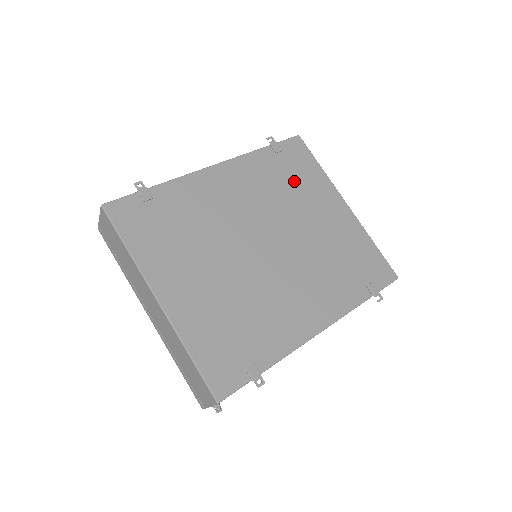
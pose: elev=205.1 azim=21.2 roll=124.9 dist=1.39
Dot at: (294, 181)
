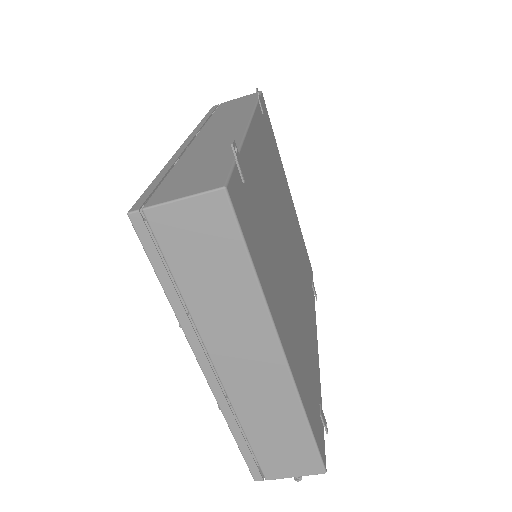
Dot at: (275, 158)
